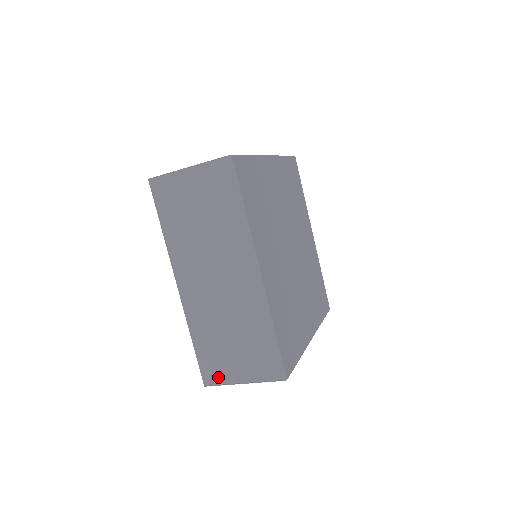
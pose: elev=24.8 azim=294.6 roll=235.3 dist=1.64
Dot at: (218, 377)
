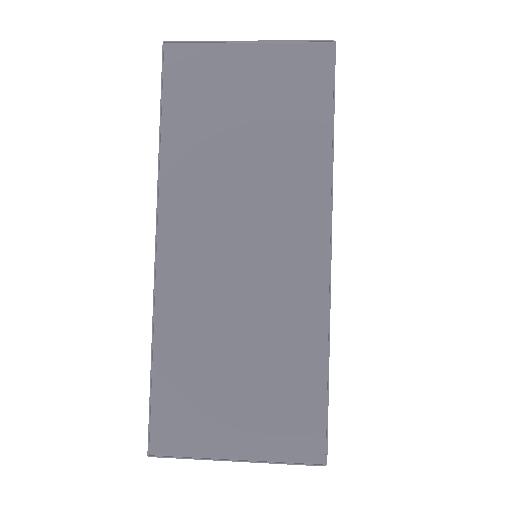
Dot at: (184, 440)
